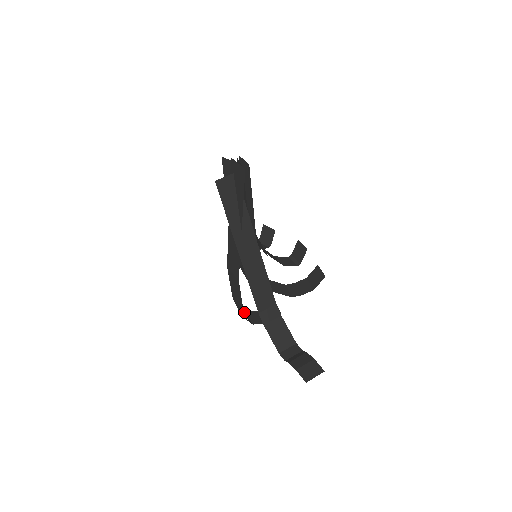
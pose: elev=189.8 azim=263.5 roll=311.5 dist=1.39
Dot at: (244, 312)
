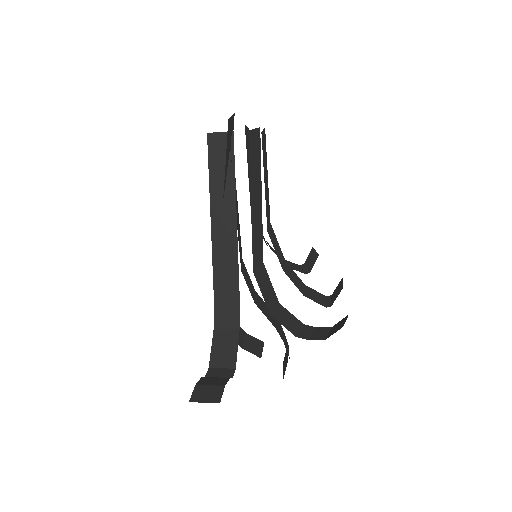
Dot at: (247, 334)
